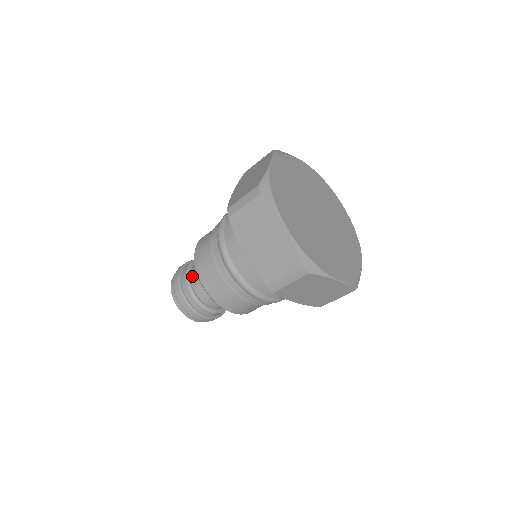
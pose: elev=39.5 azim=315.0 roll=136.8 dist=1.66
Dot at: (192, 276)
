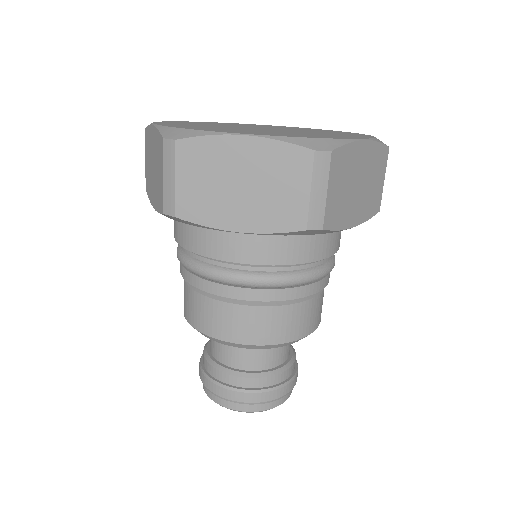
Dot at: occluded
